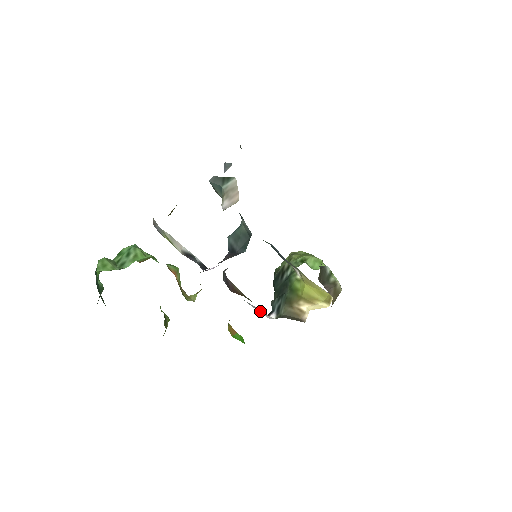
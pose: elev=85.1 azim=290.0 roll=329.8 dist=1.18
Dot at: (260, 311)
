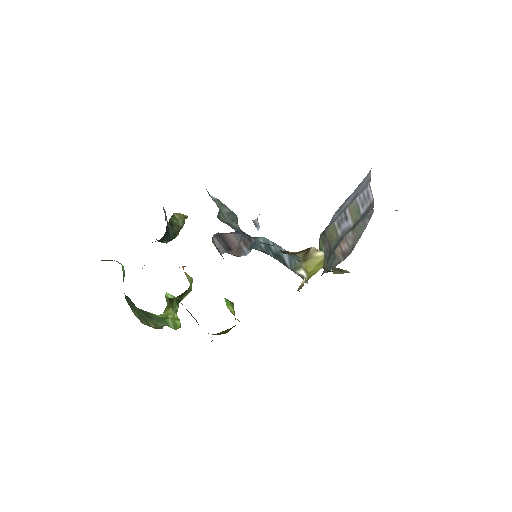
Dot at: occluded
